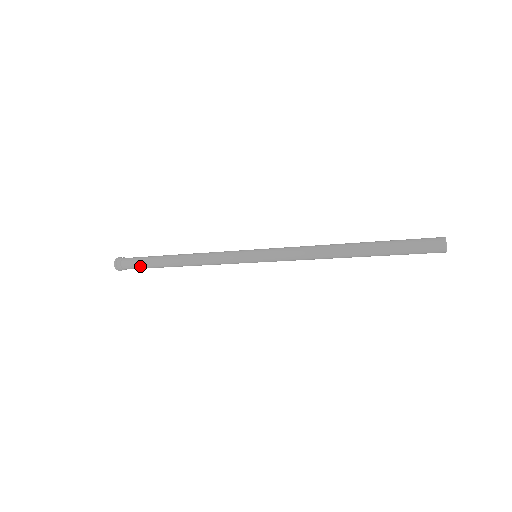
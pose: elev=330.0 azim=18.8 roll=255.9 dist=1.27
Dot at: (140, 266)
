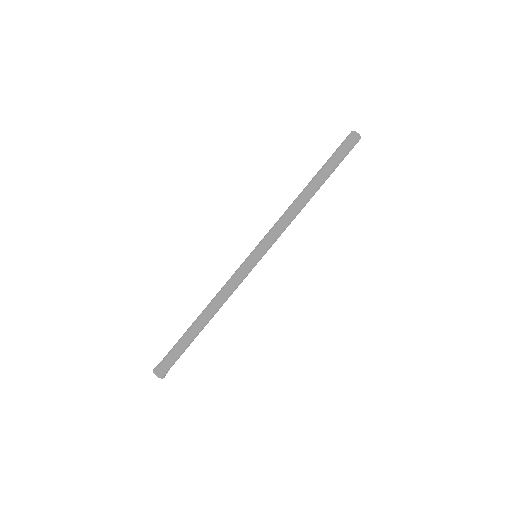
Dot at: (178, 353)
